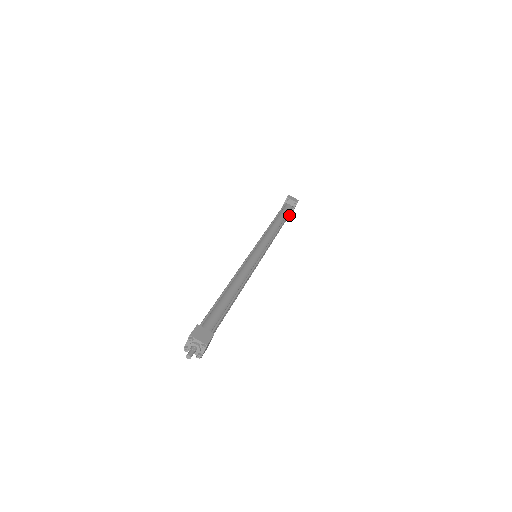
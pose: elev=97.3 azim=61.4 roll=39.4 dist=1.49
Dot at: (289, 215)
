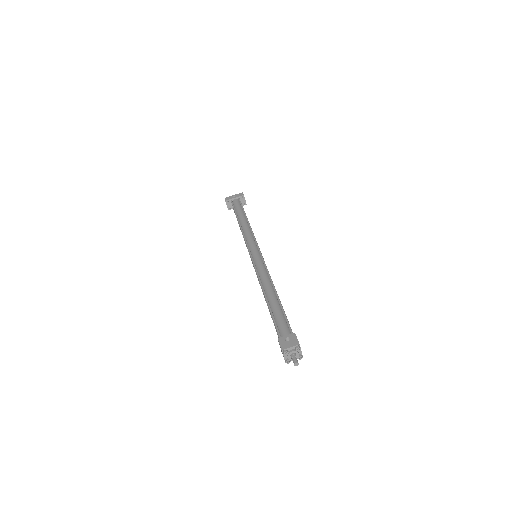
Dot at: (231, 208)
